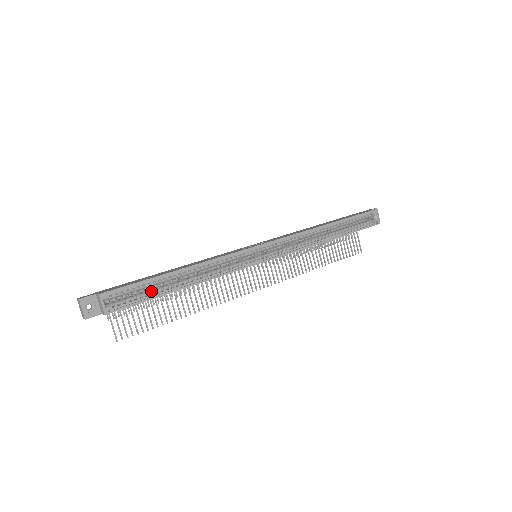
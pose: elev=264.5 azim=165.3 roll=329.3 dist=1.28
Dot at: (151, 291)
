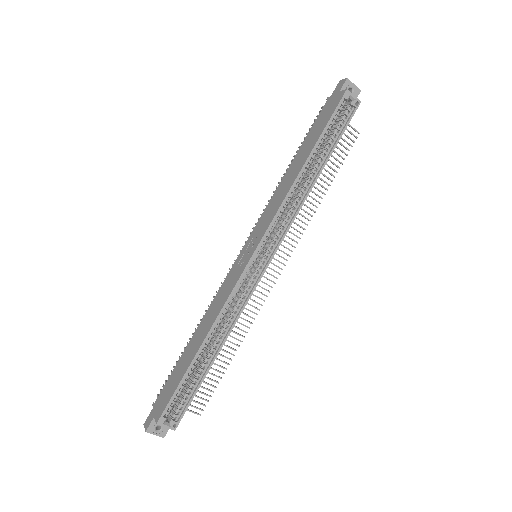
Dot at: (193, 381)
